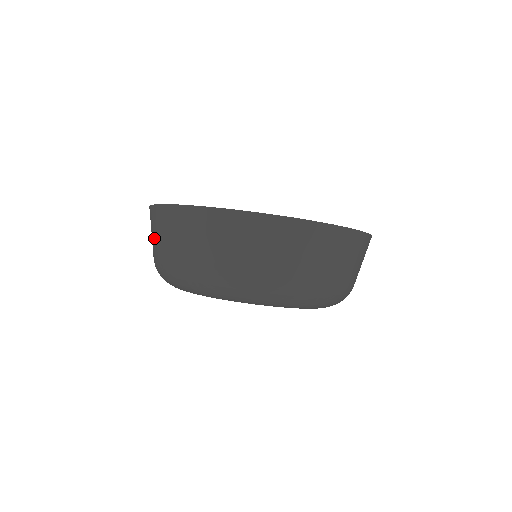
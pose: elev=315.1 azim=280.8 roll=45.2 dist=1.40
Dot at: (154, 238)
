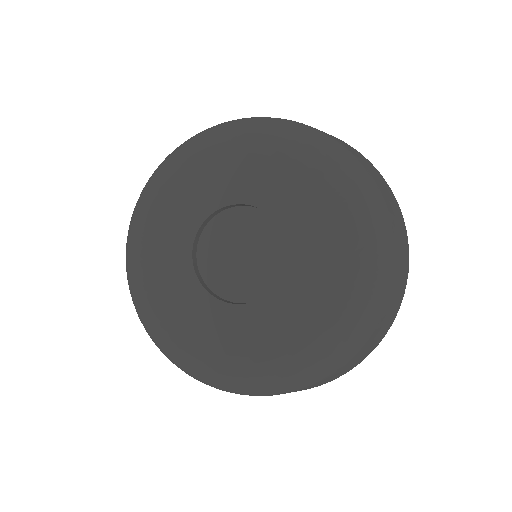
Dot at: occluded
